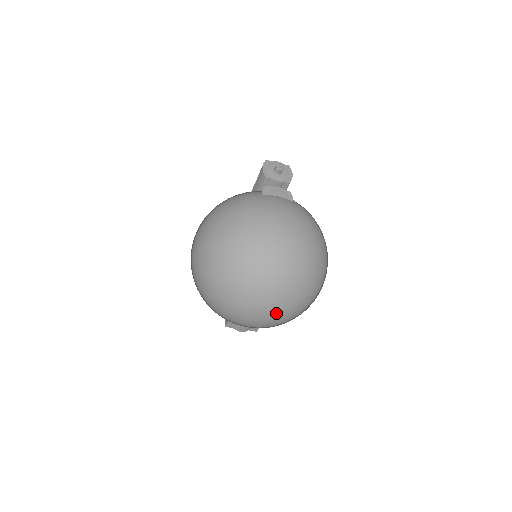
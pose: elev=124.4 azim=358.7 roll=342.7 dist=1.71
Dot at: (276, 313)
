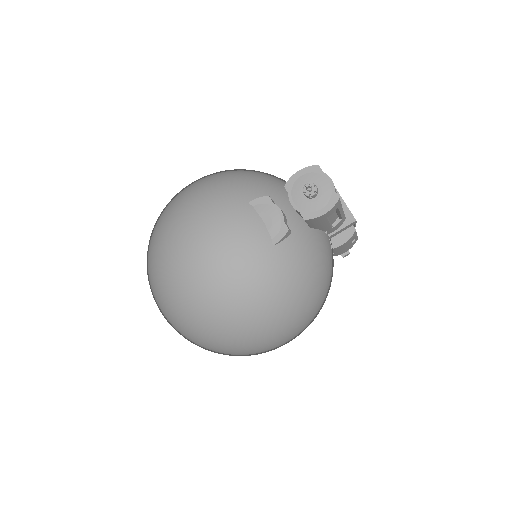
Dot at: occluded
